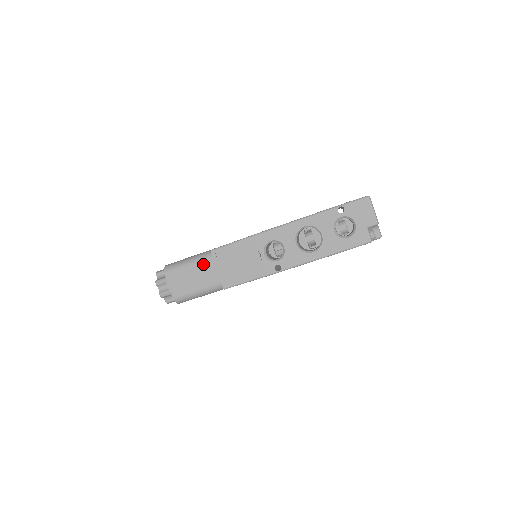
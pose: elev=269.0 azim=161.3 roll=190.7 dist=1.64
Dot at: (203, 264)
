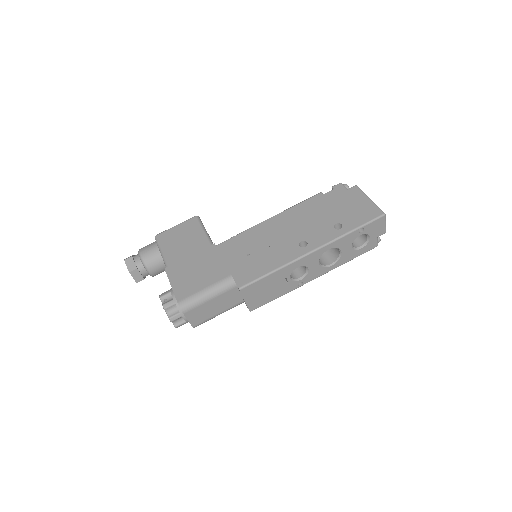
Dot at: (224, 295)
